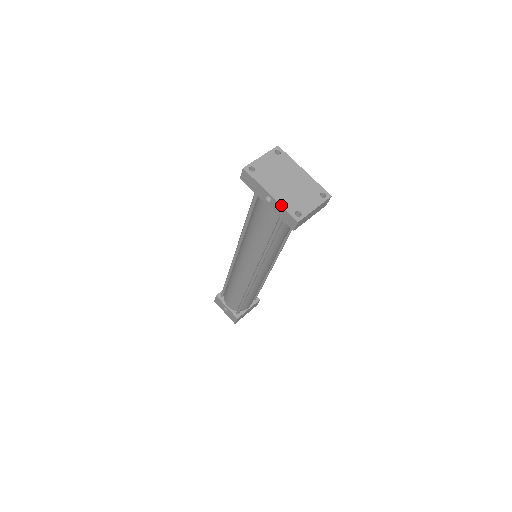
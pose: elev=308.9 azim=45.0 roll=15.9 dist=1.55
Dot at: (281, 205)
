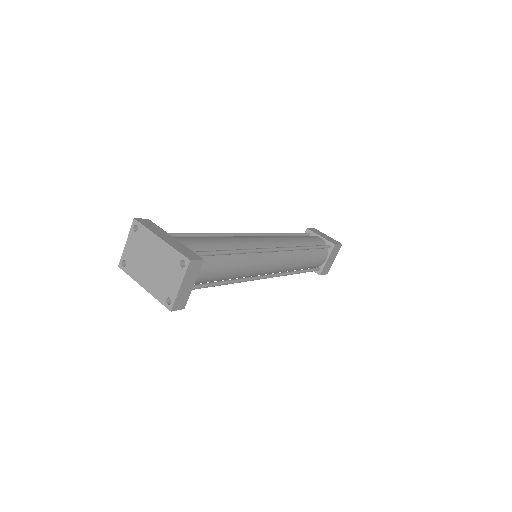
Dot at: (154, 297)
